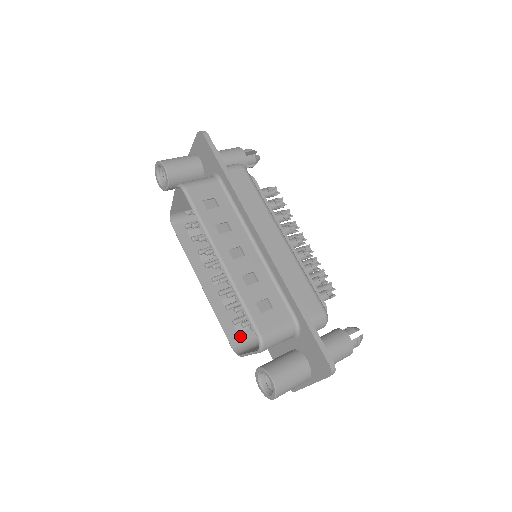
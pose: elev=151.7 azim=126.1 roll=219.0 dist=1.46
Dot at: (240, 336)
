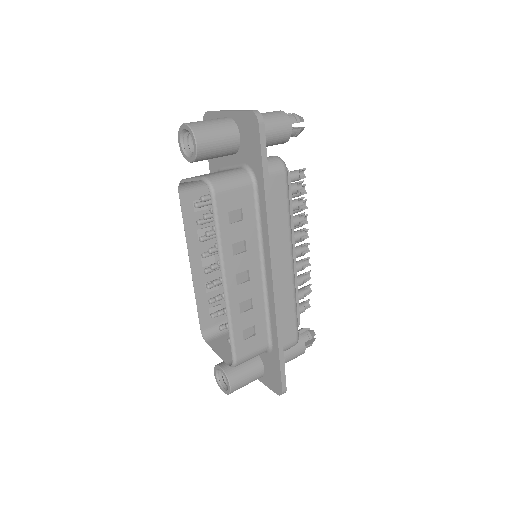
Dot at: (211, 319)
